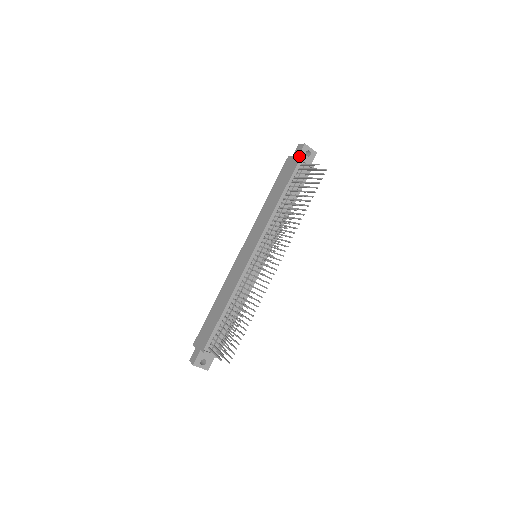
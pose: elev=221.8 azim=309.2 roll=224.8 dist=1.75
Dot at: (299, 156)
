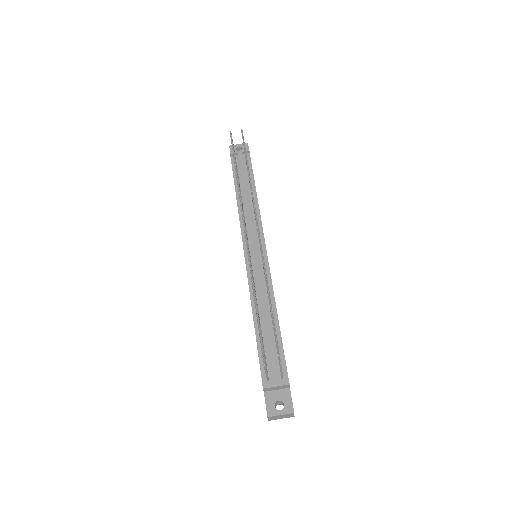
Dot at: occluded
